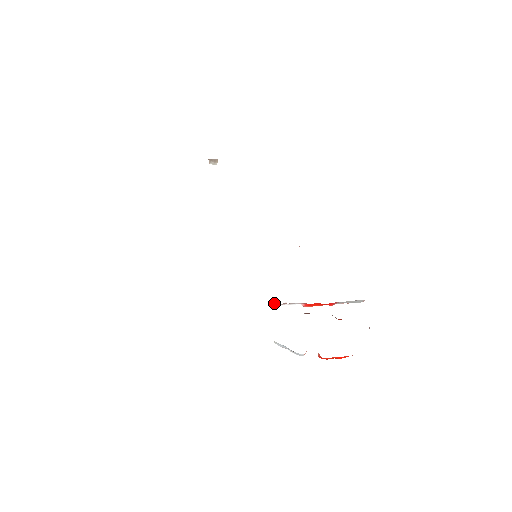
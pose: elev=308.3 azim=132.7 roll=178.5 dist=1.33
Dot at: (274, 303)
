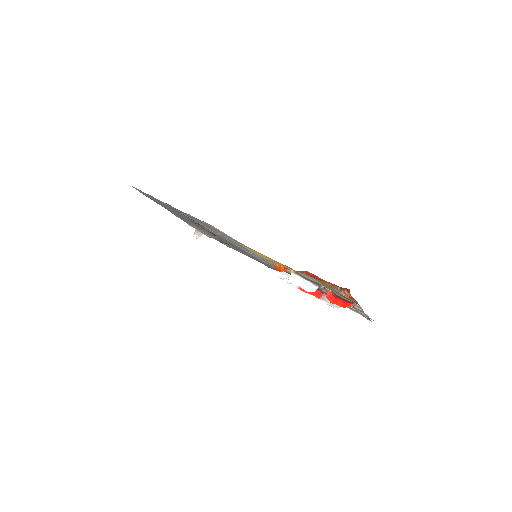
Dot at: occluded
